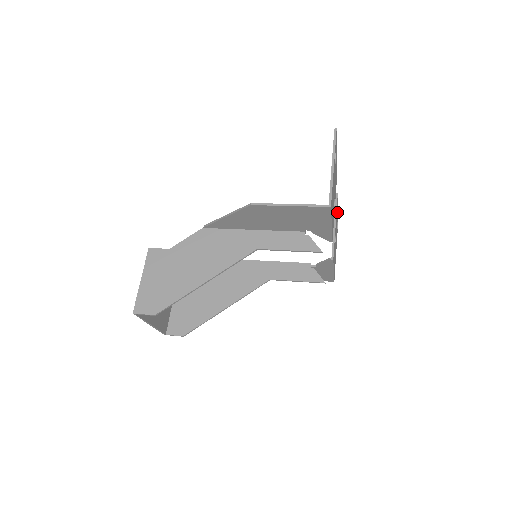
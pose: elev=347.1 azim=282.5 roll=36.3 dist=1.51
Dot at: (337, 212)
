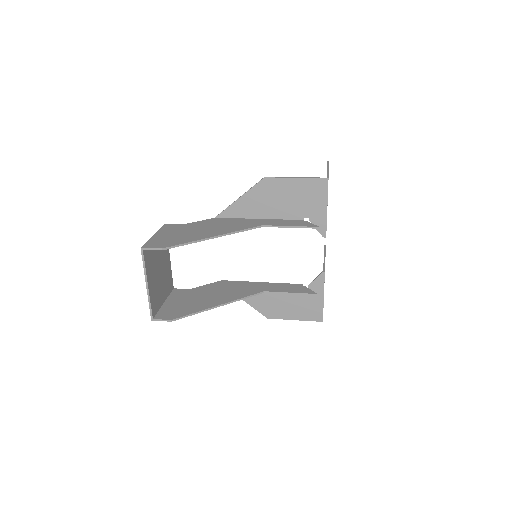
Dot at: occluded
